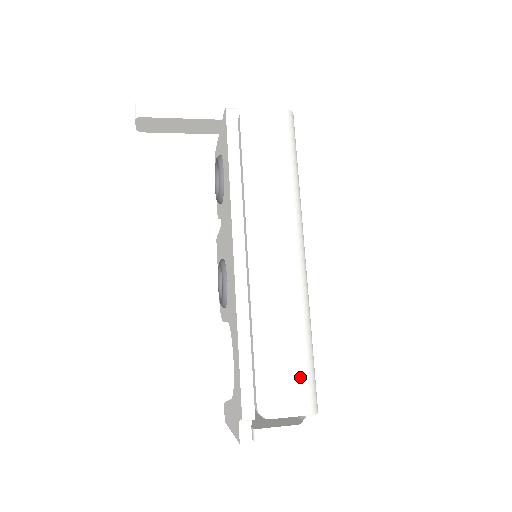
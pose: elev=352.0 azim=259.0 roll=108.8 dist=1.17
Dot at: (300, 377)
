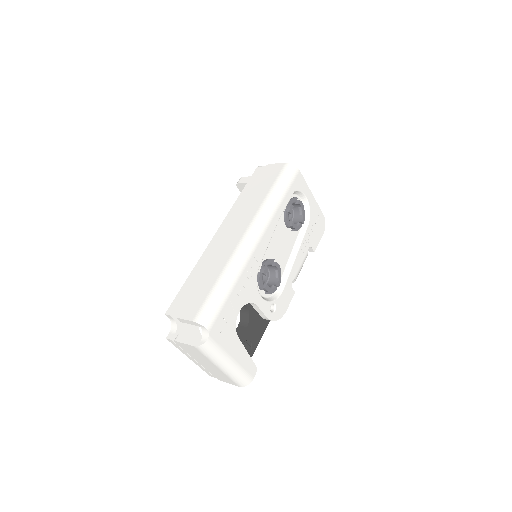
Dot at: (204, 300)
